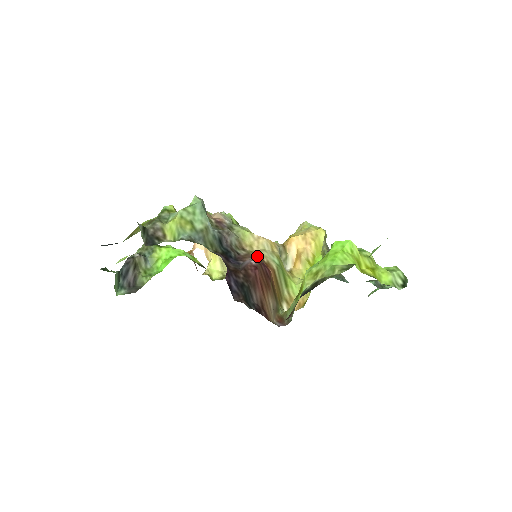
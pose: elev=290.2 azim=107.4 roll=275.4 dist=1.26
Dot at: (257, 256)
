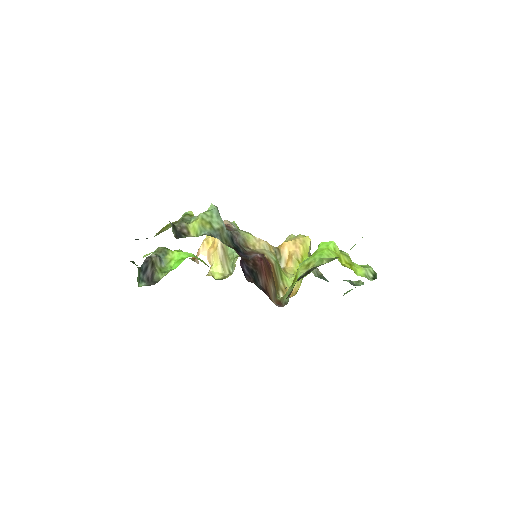
Dot at: (260, 253)
